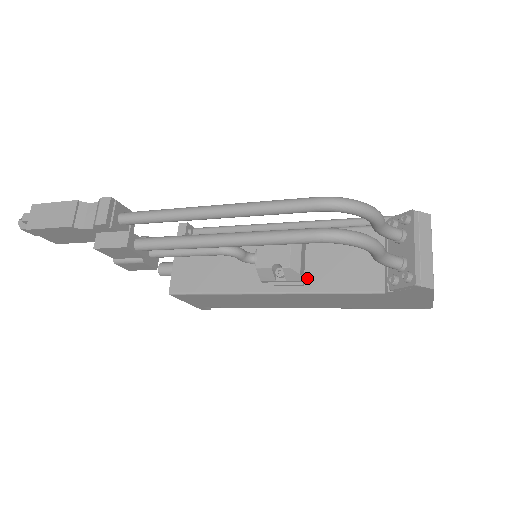
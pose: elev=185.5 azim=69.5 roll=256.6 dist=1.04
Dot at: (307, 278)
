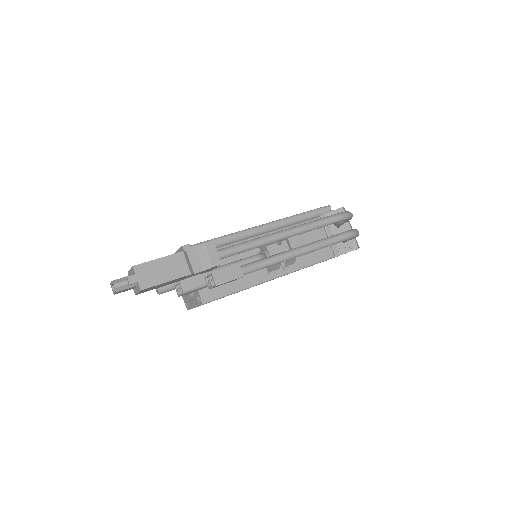
Dot at: occluded
